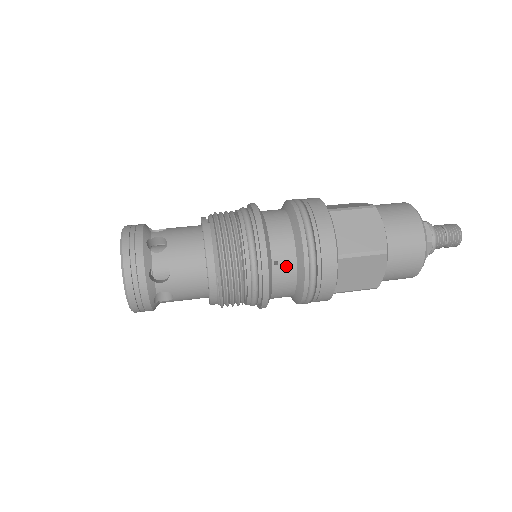
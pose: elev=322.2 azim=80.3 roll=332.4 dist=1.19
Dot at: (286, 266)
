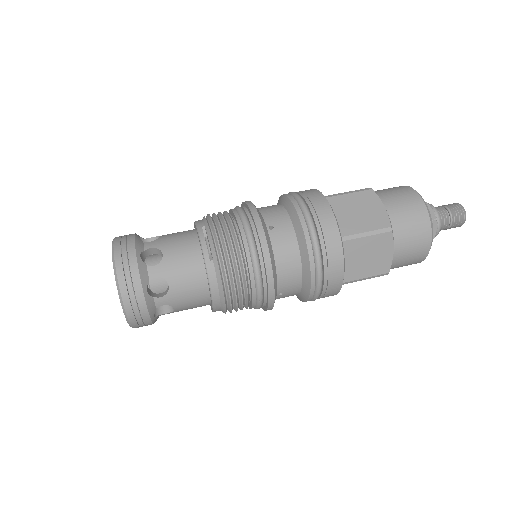
Dot at: (290, 294)
